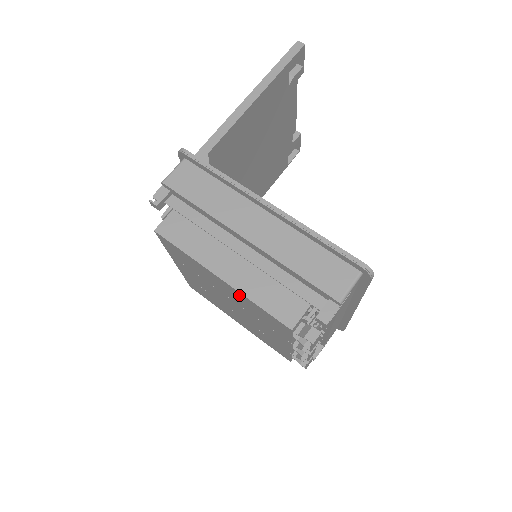
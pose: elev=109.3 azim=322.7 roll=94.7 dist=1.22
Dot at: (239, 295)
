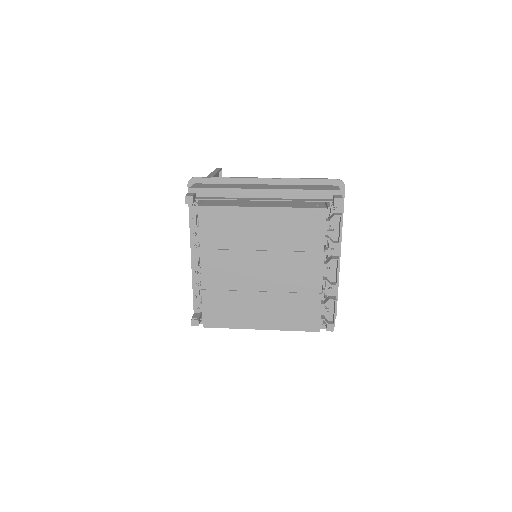
Dot at: (279, 216)
